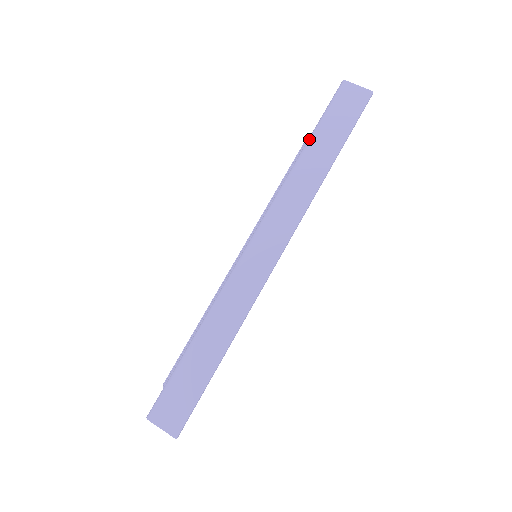
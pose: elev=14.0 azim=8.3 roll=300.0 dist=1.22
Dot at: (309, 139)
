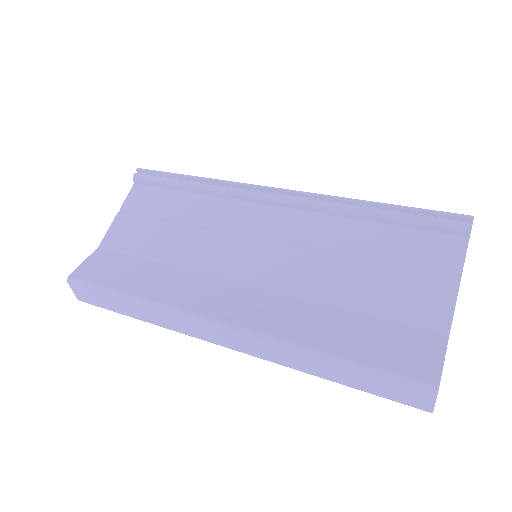
Dot at: (342, 361)
